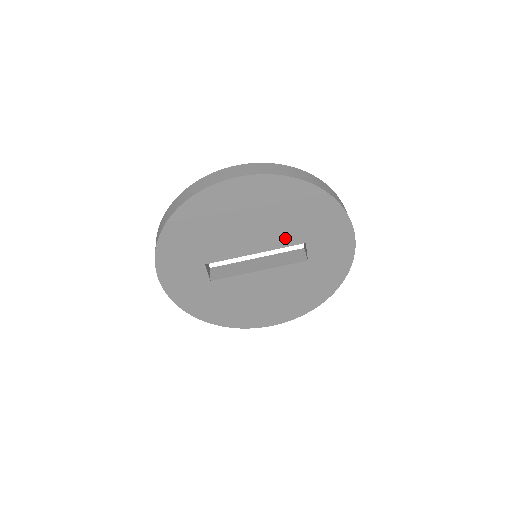
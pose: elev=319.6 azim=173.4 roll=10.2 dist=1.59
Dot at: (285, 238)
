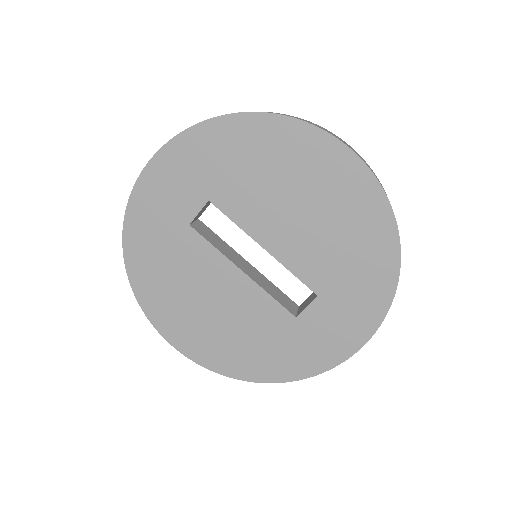
Dot at: (308, 267)
